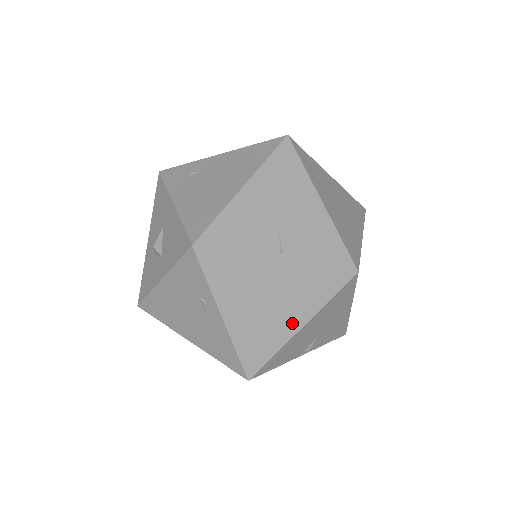
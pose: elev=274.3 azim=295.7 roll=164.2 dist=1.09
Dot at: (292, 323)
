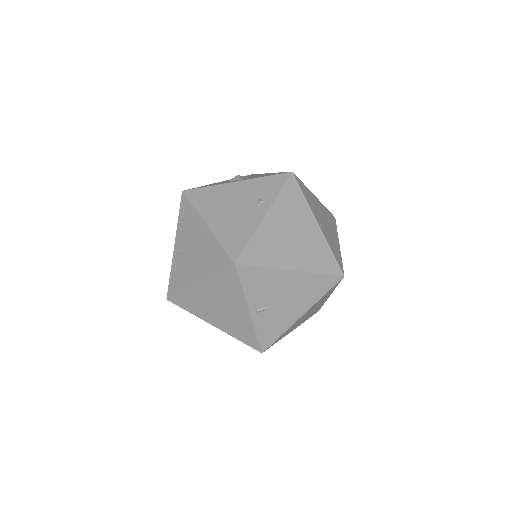
Dot at: (292, 261)
